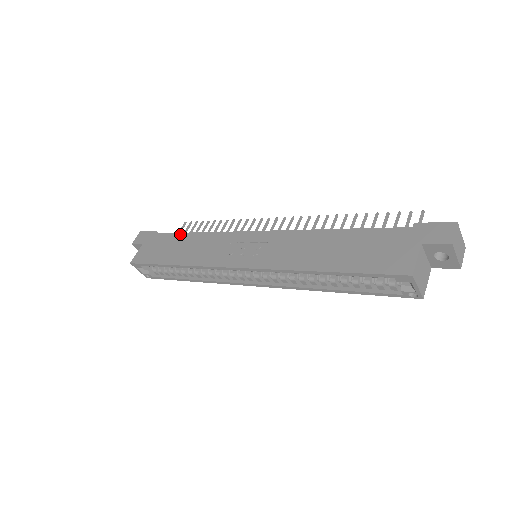
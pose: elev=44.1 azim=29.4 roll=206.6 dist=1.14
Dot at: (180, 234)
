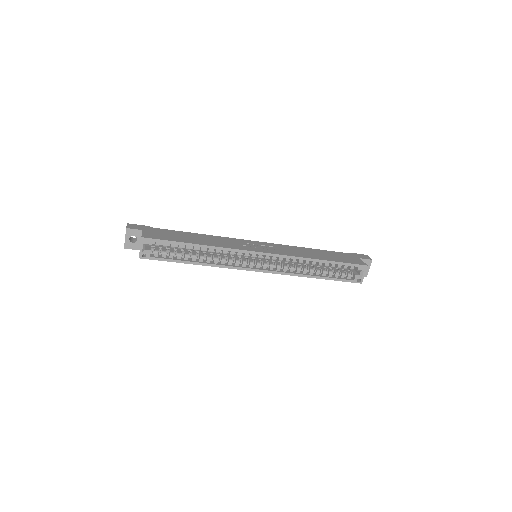
Dot at: (184, 232)
